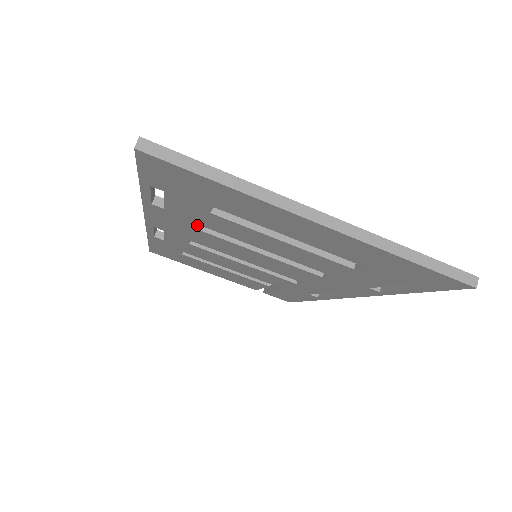
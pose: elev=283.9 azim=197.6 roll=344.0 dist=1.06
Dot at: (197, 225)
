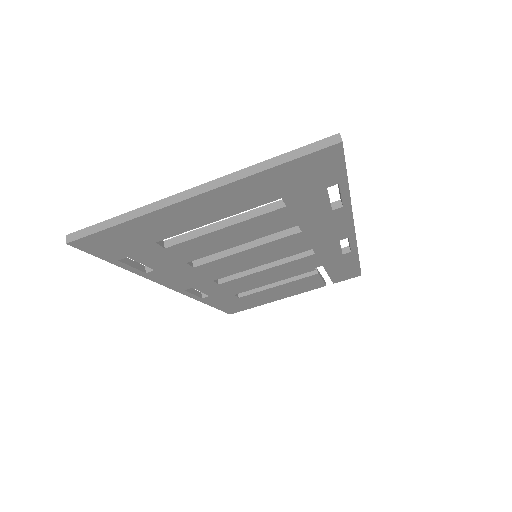
Dot at: (185, 265)
